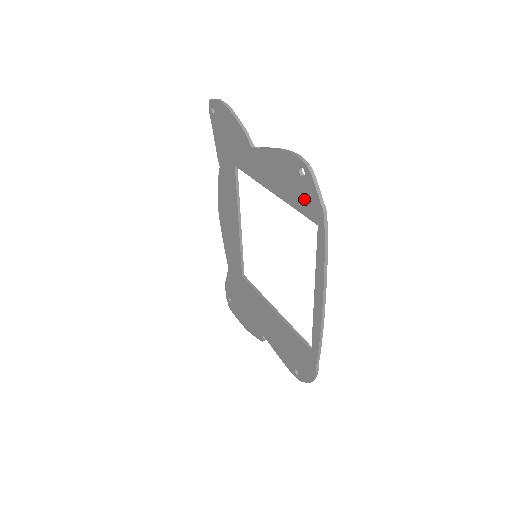
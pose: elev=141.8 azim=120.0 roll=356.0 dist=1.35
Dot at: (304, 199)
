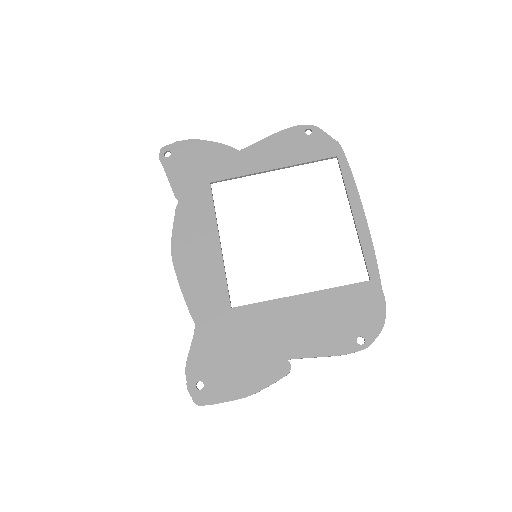
Dot at: (317, 148)
